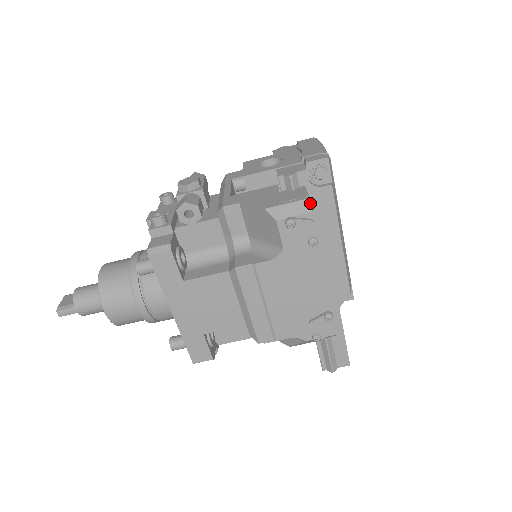
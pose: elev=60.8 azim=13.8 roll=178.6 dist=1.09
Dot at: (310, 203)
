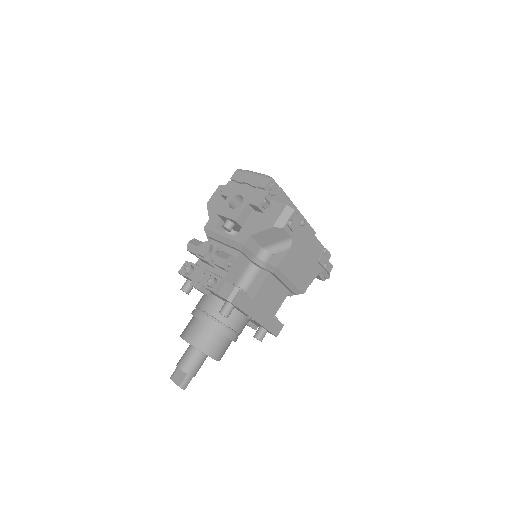
Dot at: occluded
